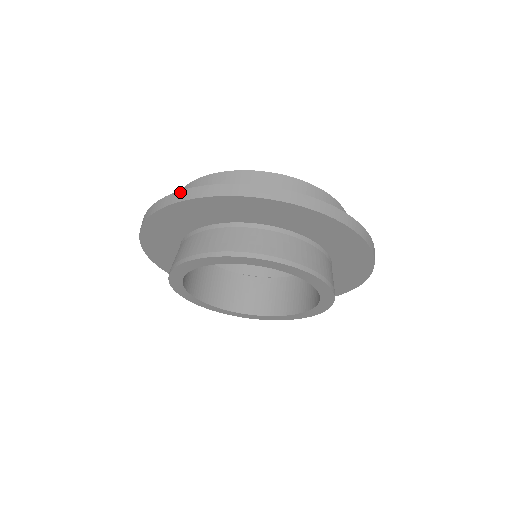
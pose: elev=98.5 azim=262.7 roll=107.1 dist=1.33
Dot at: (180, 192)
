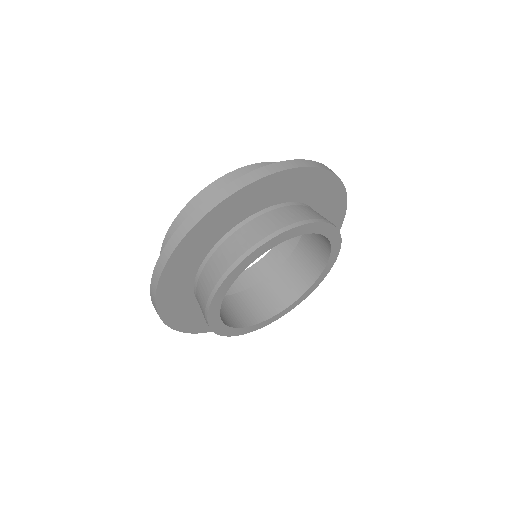
Dot at: (202, 205)
